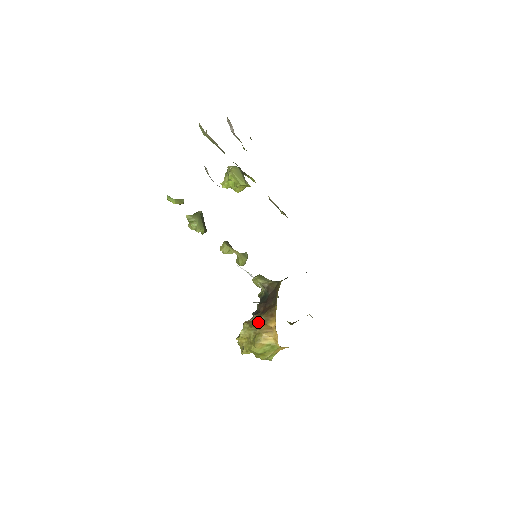
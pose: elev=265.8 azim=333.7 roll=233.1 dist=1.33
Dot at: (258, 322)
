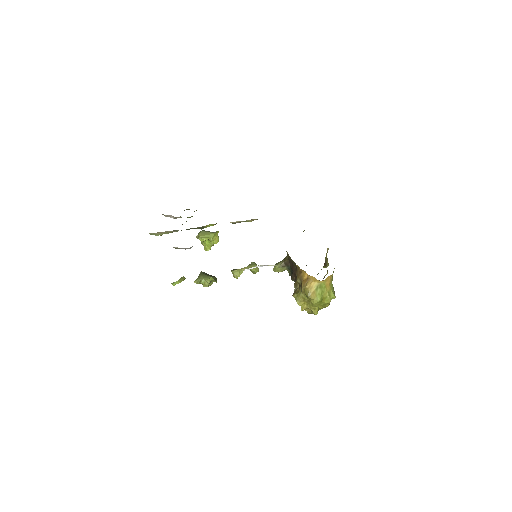
Dot at: (299, 286)
